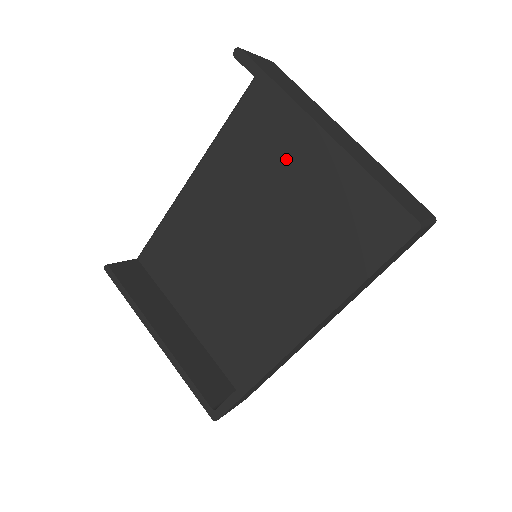
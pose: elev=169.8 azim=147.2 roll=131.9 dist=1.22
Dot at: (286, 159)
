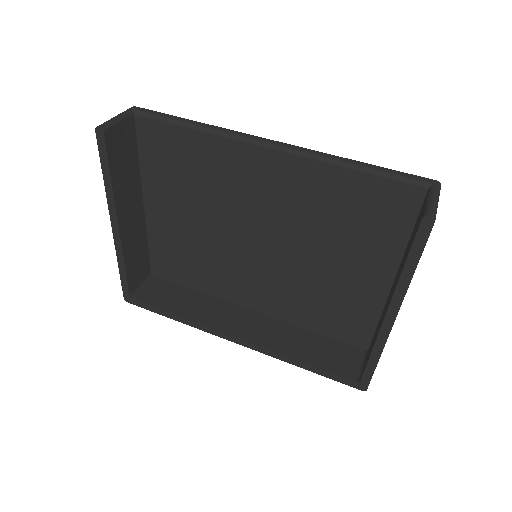
Dot at: (352, 248)
